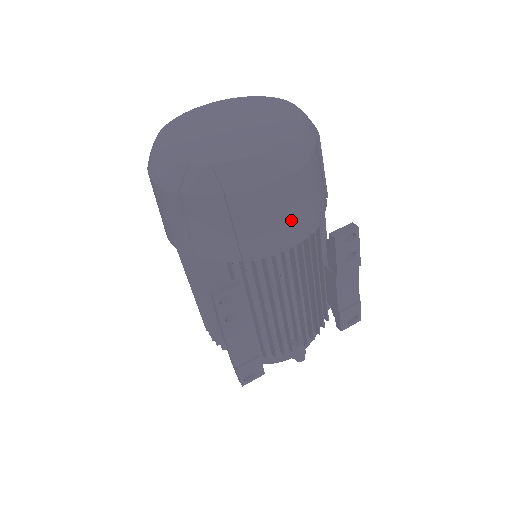
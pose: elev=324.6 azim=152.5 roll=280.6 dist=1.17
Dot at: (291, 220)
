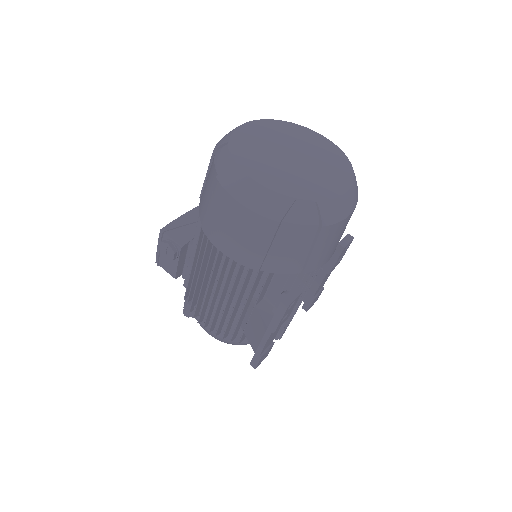
Dot at: (339, 240)
